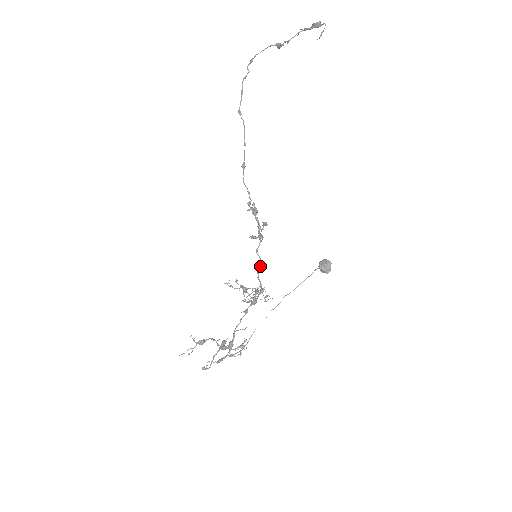
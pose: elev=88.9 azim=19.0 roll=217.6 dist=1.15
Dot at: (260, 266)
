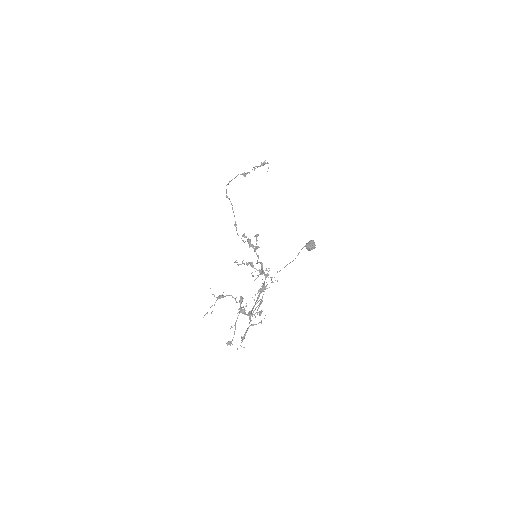
Dot at: occluded
